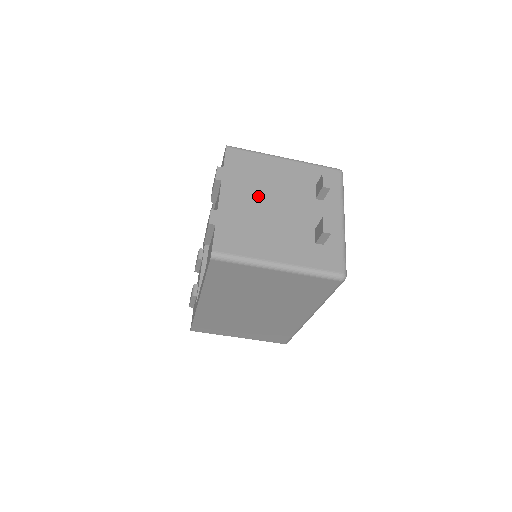
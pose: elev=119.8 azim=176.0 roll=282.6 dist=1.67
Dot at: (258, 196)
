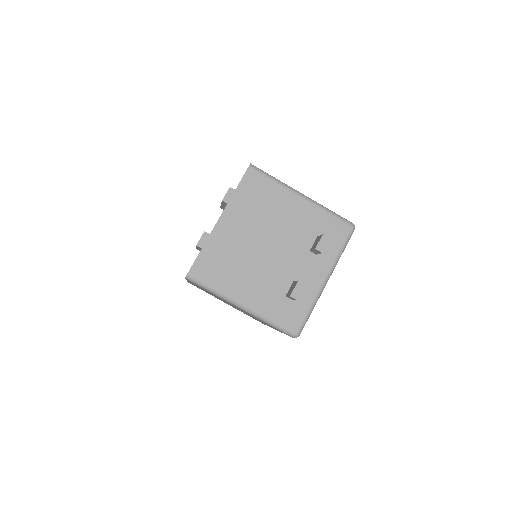
Dot at: (255, 231)
